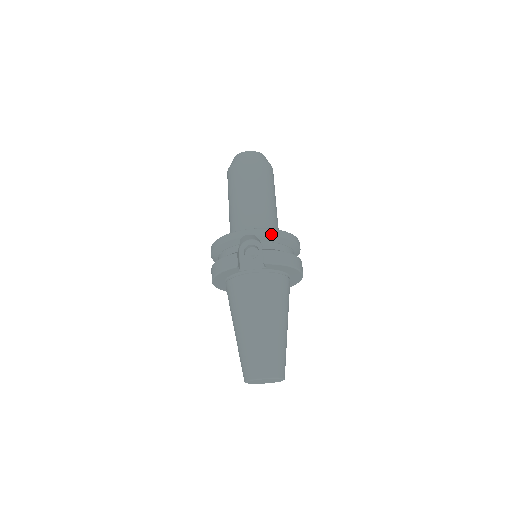
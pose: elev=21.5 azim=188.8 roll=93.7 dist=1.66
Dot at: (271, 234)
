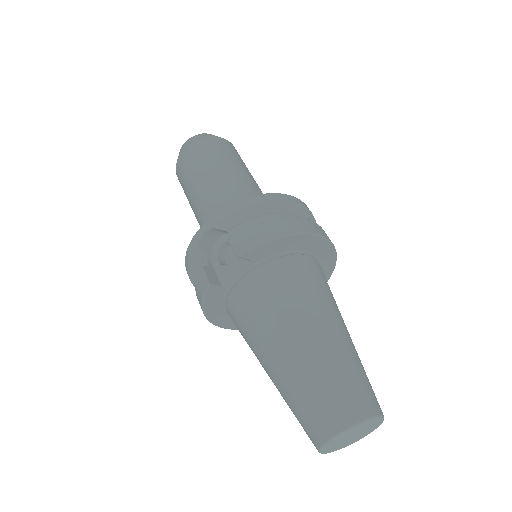
Dot at: (232, 212)
